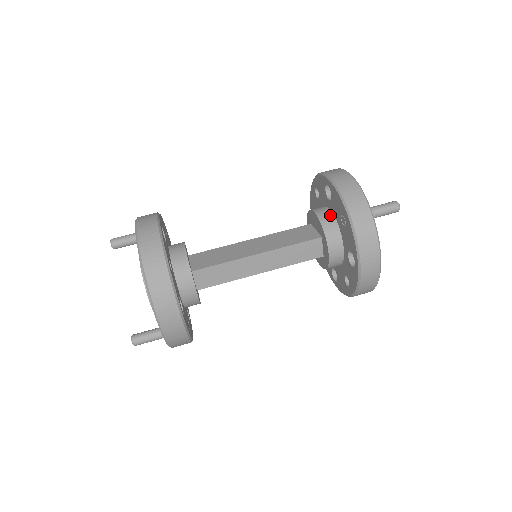
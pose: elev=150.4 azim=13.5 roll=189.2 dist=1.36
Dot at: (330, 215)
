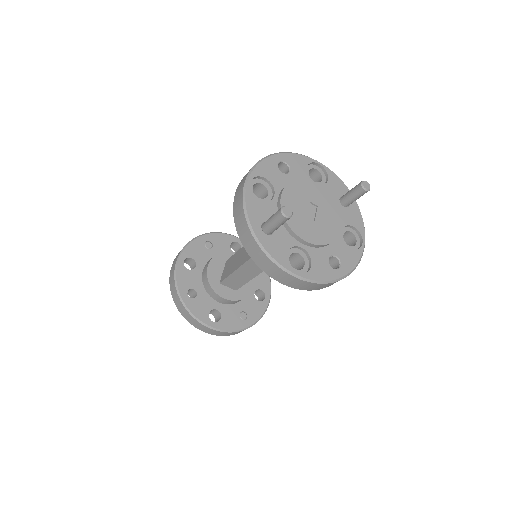
Dot at: occluded
